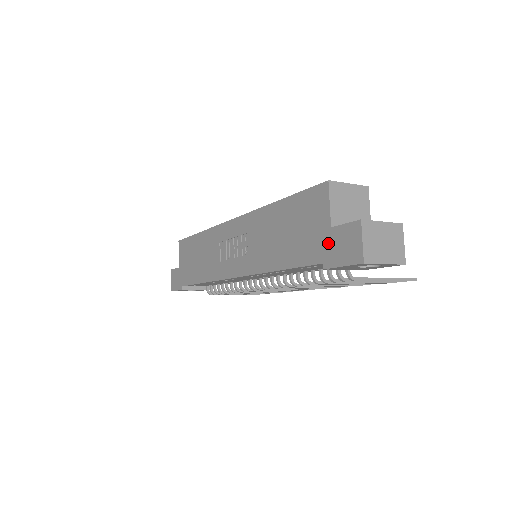
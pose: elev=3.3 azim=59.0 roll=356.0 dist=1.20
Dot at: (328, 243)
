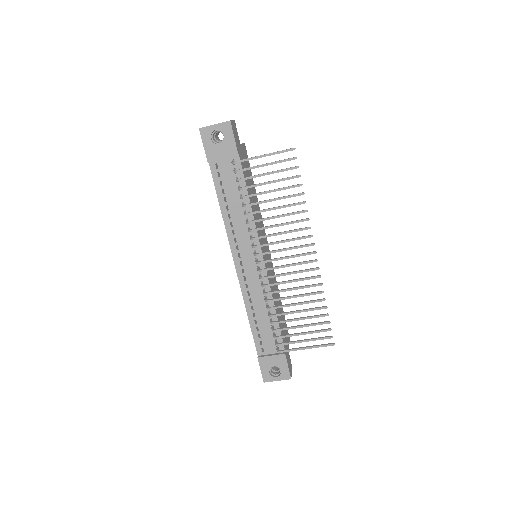
Dot at: occluded
